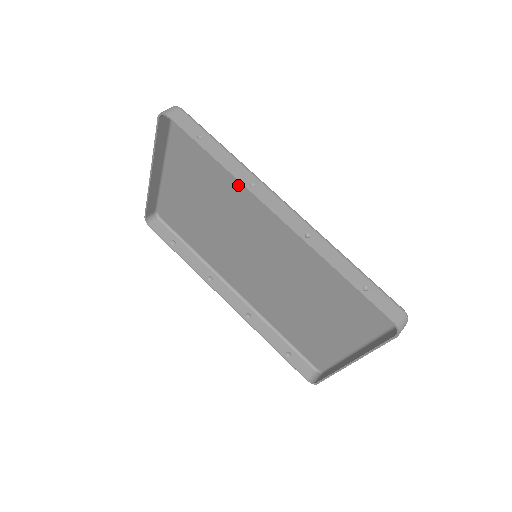
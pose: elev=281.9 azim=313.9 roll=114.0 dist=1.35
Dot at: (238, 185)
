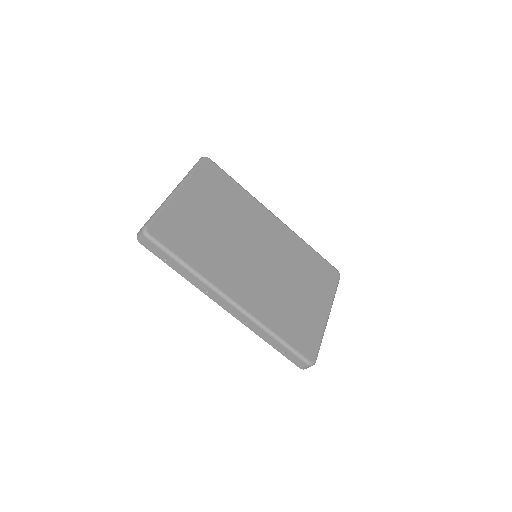
Dot at: (210, 264)
